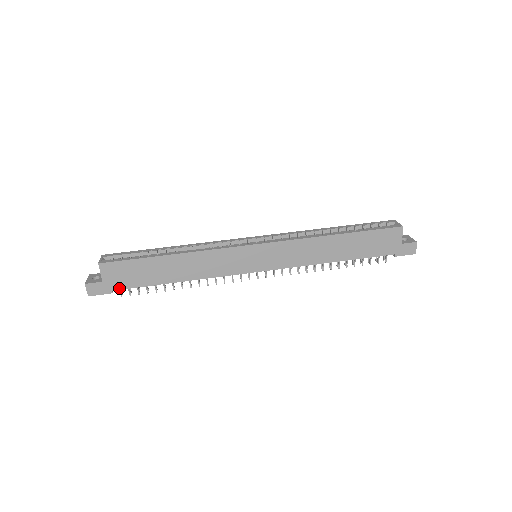
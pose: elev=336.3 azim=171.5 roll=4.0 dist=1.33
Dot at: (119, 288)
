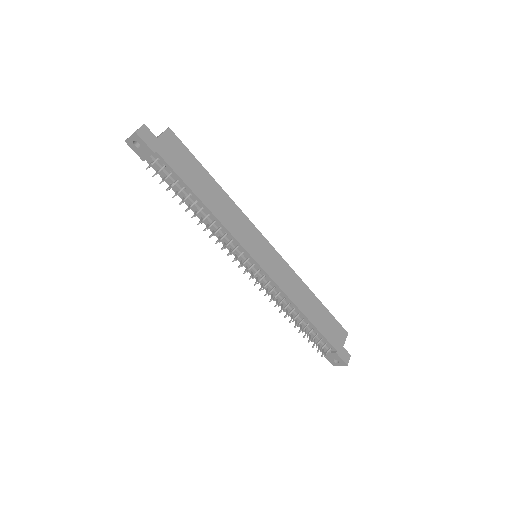
Dot at: (162, 156)
